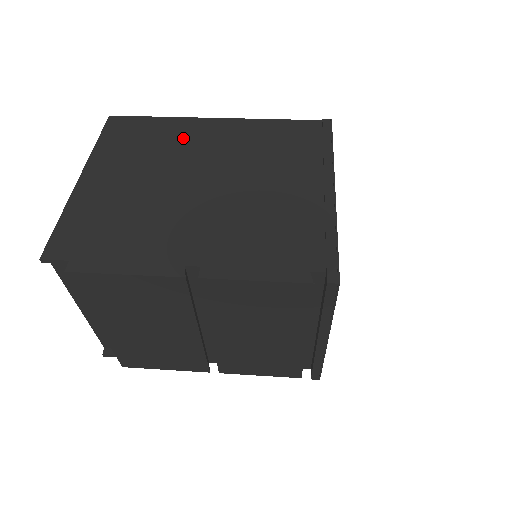
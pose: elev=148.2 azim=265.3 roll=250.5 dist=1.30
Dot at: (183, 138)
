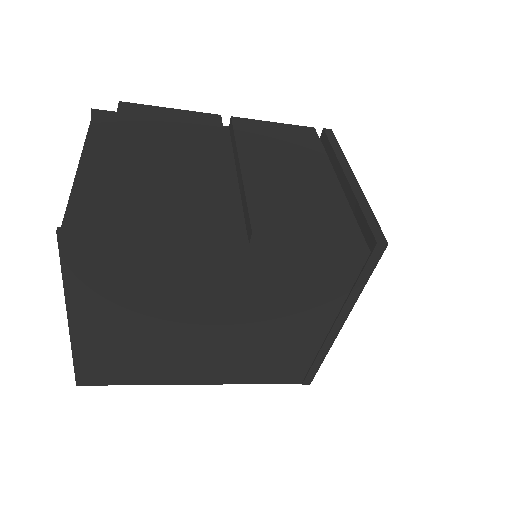
Dot at: occluded
